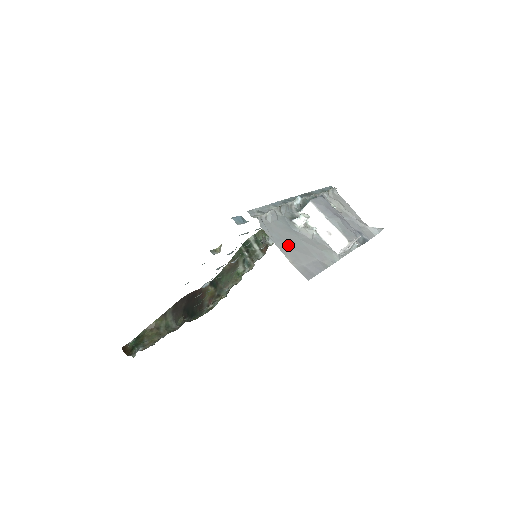
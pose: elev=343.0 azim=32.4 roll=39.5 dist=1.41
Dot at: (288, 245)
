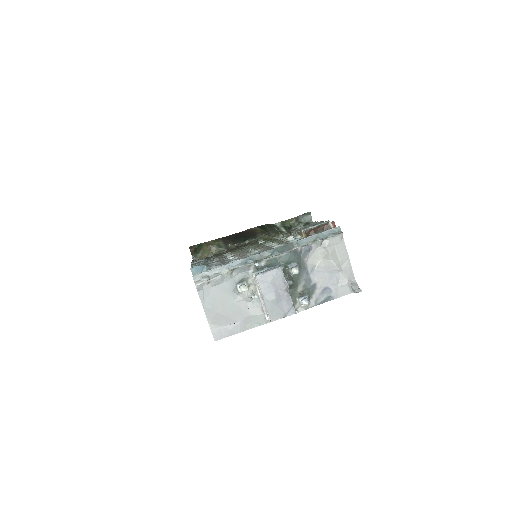
Dot at: (216, 309)
